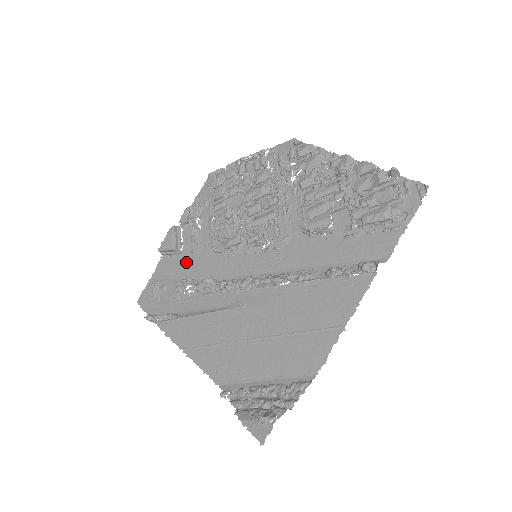
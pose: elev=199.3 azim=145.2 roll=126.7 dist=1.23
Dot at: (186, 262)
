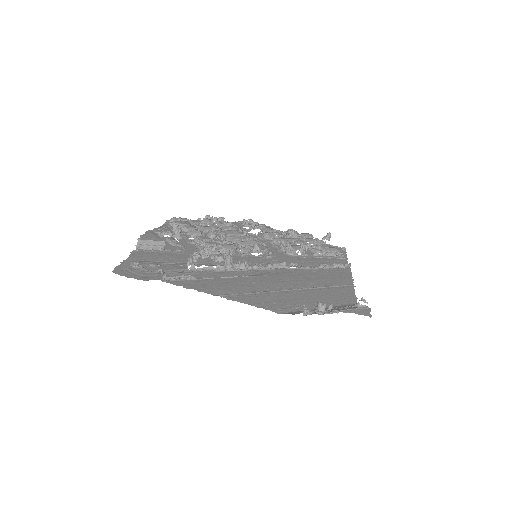
Dot at: (174, 255)
